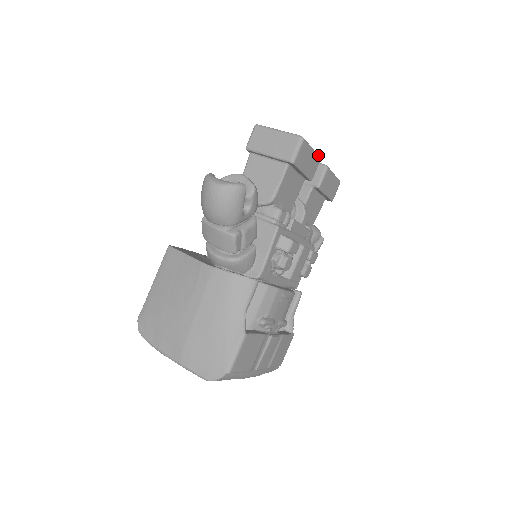
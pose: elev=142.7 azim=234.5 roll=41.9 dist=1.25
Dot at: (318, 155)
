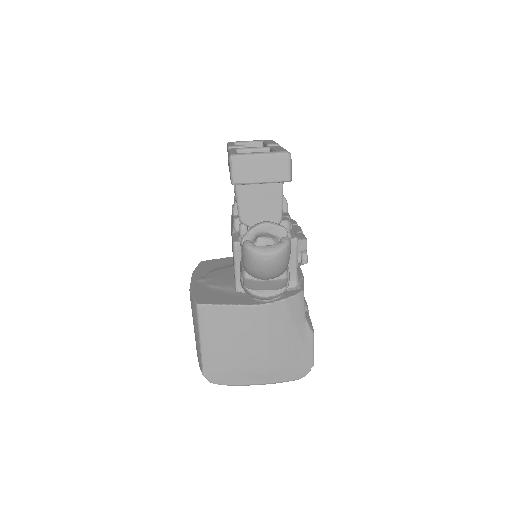
Dot at: occluded
